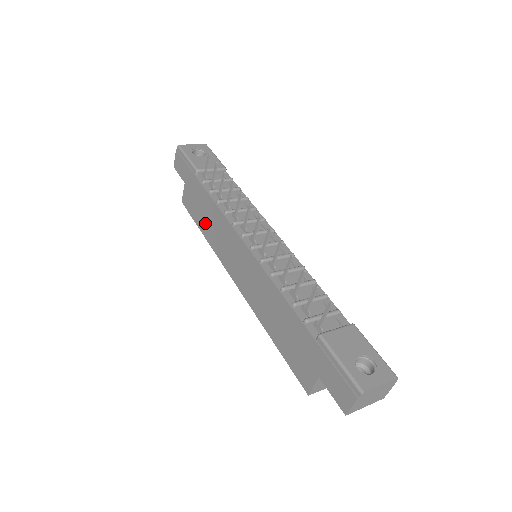
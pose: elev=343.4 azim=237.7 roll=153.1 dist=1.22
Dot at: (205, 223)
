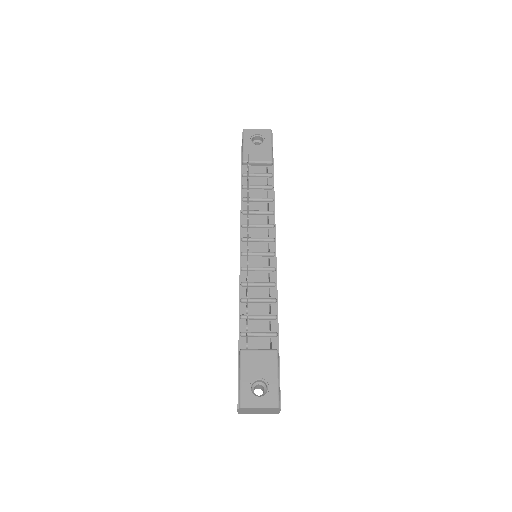
Dot at: occluded
